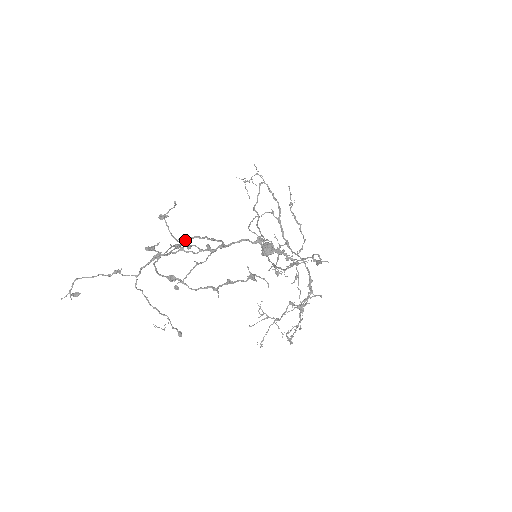
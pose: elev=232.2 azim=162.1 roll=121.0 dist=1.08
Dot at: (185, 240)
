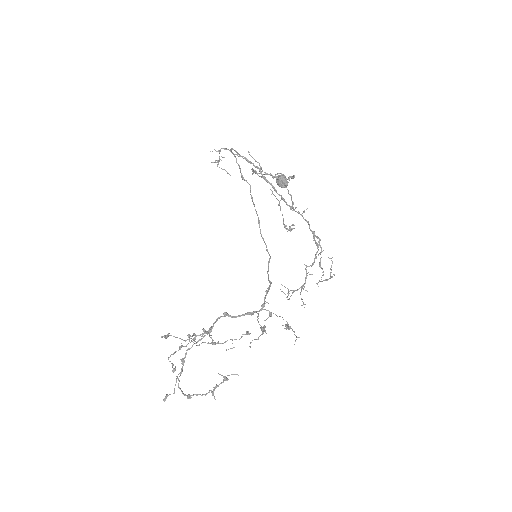
Dot at: (183, 361)
